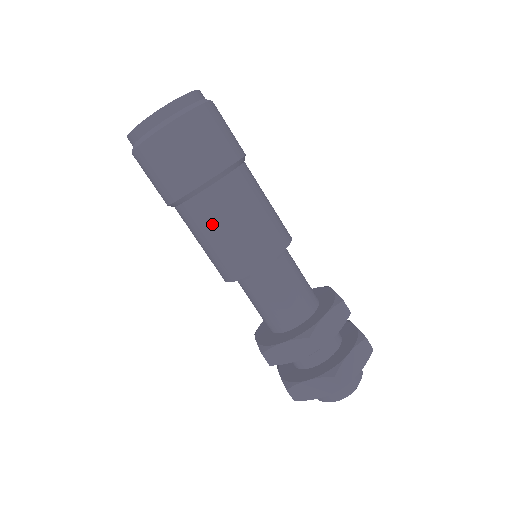
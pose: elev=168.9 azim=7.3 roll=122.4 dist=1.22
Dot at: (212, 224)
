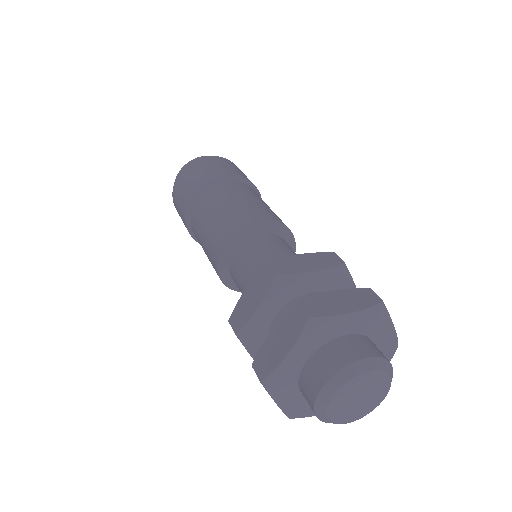
Dot at: (205, 212)
